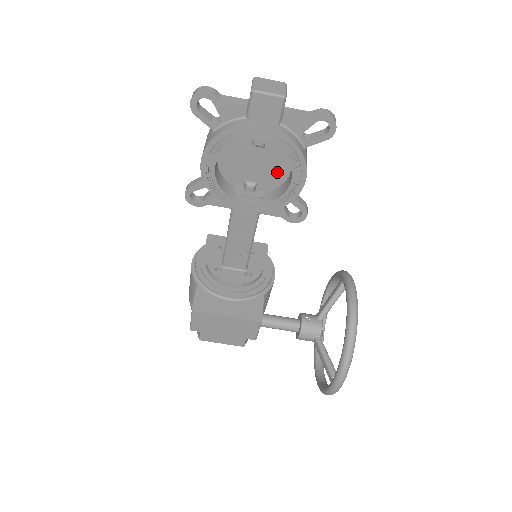
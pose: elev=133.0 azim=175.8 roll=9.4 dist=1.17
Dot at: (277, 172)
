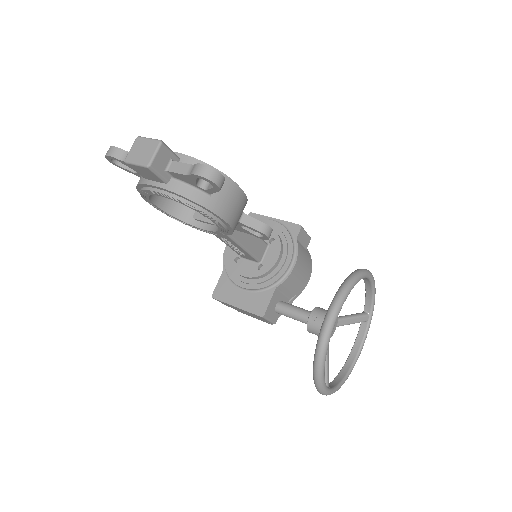
Dot at: occluded
